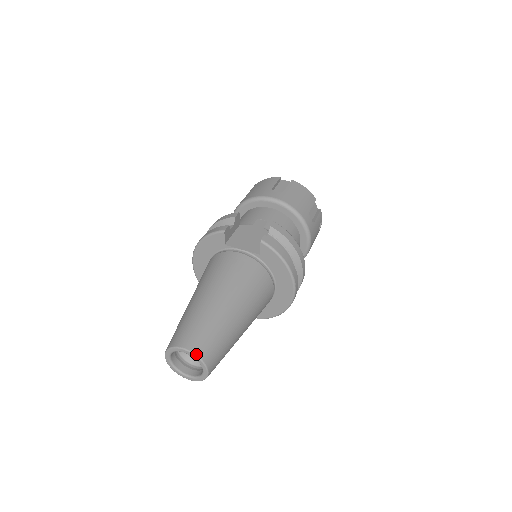
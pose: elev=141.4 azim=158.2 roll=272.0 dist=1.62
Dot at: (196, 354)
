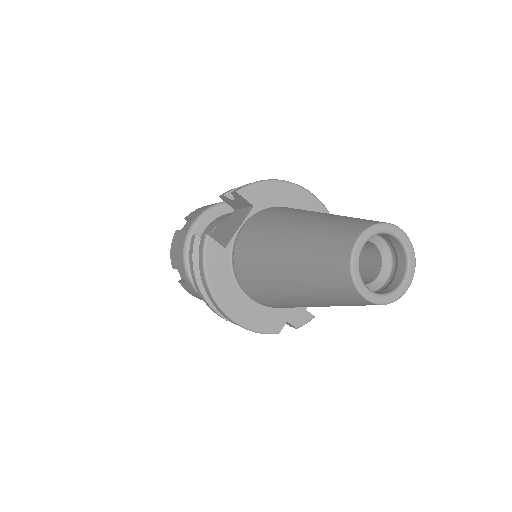
Dot at: (369, 226)
